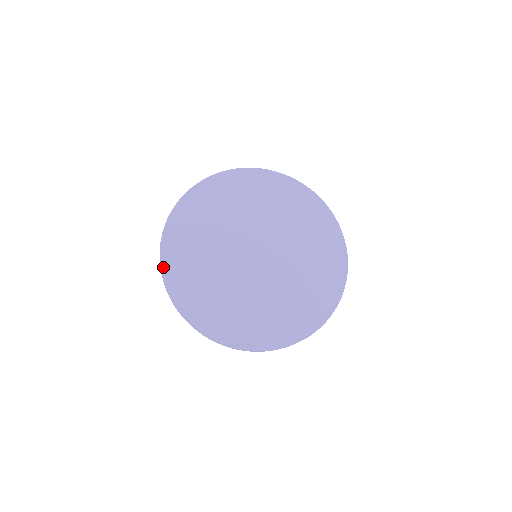
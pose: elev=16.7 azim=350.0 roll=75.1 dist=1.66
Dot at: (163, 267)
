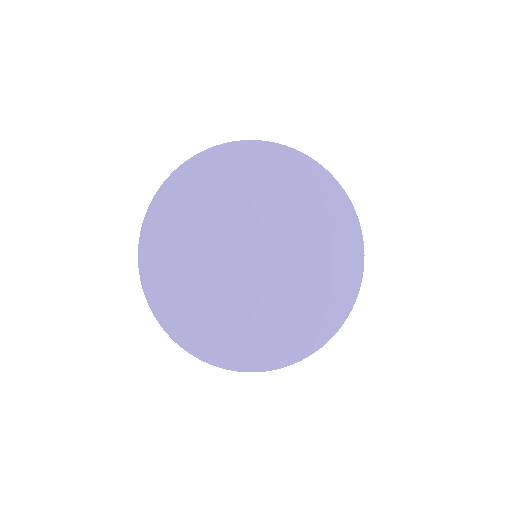
Dot at: (185, 347)
